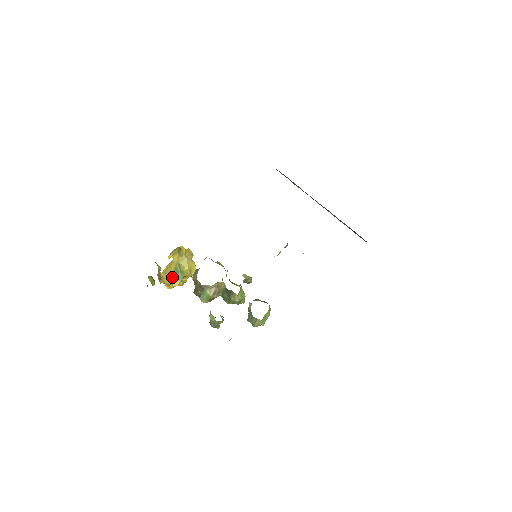
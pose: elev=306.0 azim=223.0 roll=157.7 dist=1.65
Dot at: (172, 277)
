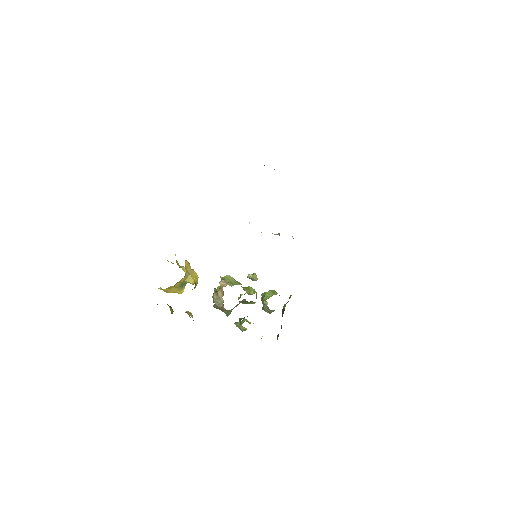
Dot at: (177, 289)
